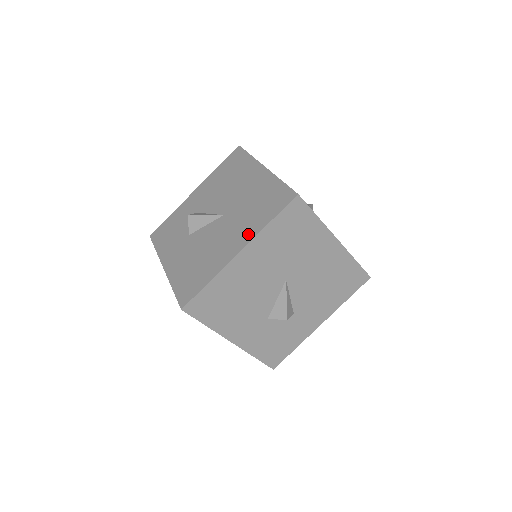
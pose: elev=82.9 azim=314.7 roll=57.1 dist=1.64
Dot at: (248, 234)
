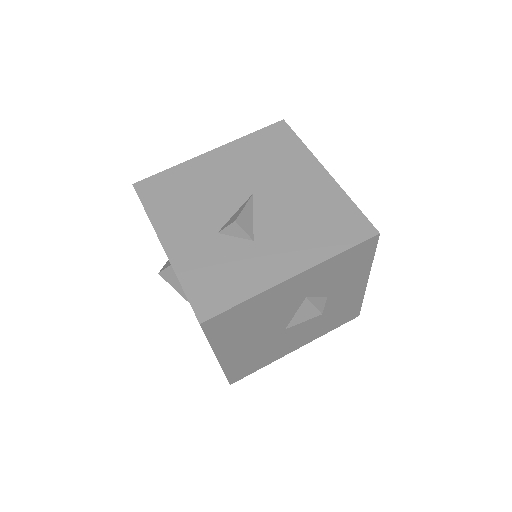
Dot at: occluded
